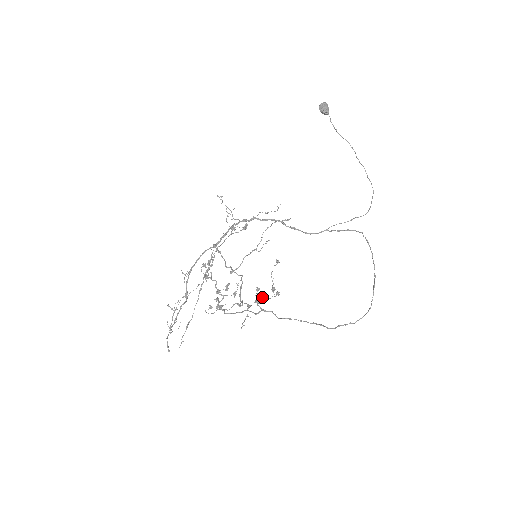
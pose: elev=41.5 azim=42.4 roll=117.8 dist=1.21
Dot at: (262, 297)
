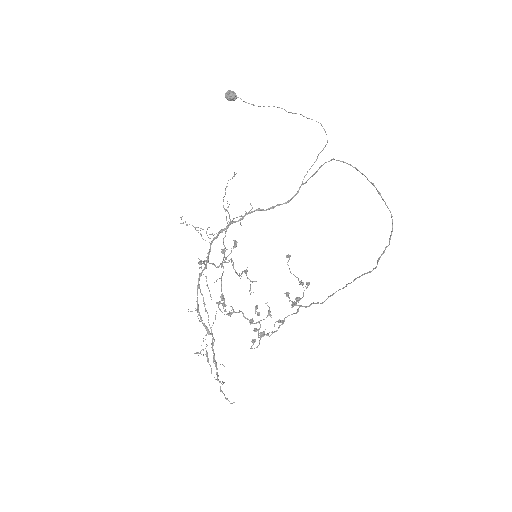
Dot at: occluded
